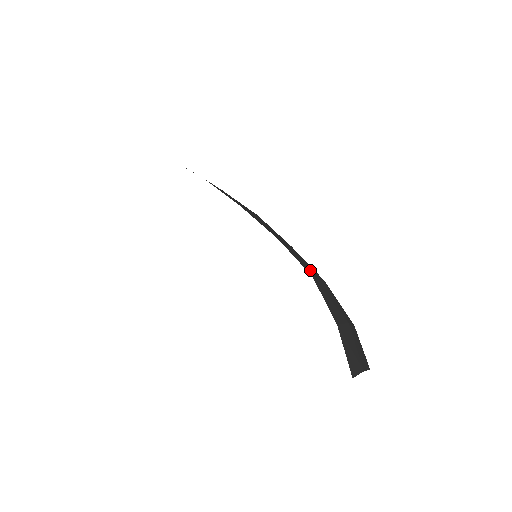
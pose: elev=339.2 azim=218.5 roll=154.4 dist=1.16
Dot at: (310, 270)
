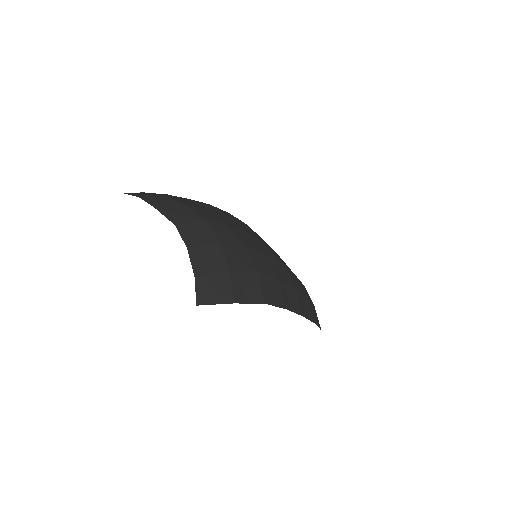
Dot at: (317, 319)
